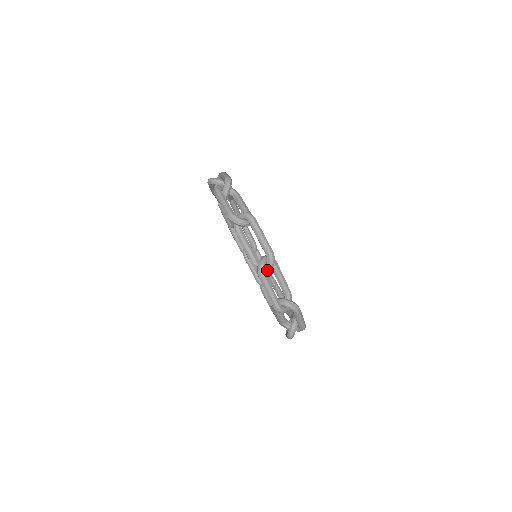
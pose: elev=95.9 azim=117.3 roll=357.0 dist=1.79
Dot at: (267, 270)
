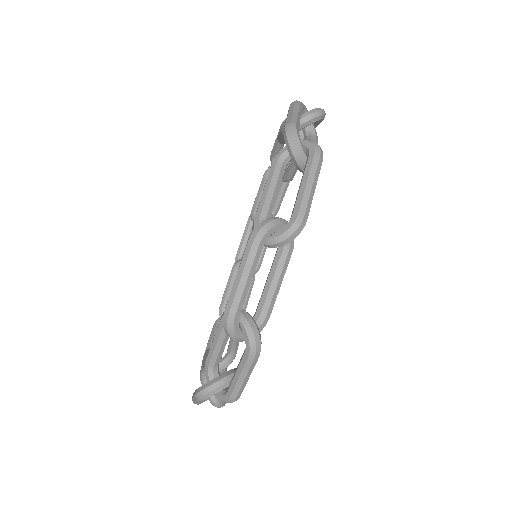
Dot at: (271, 241)
